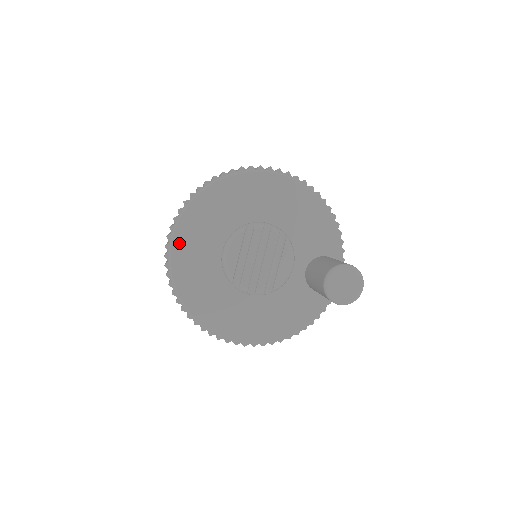
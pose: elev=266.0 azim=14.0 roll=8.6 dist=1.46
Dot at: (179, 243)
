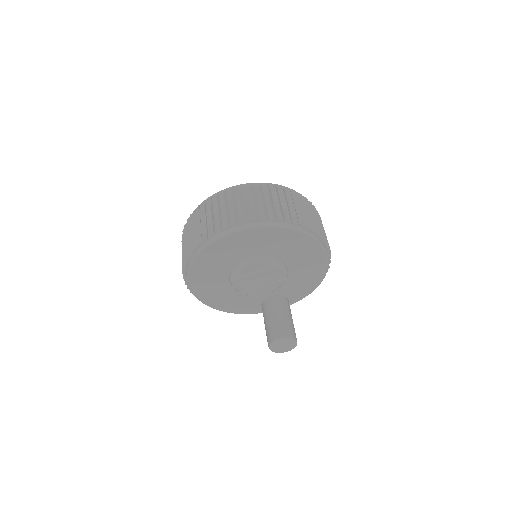
Dot at: (233, 237)
